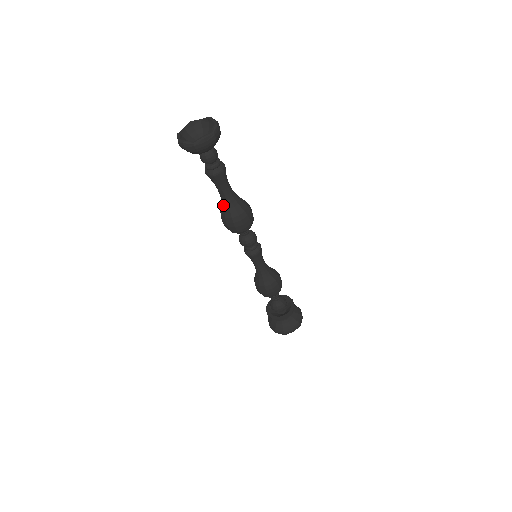
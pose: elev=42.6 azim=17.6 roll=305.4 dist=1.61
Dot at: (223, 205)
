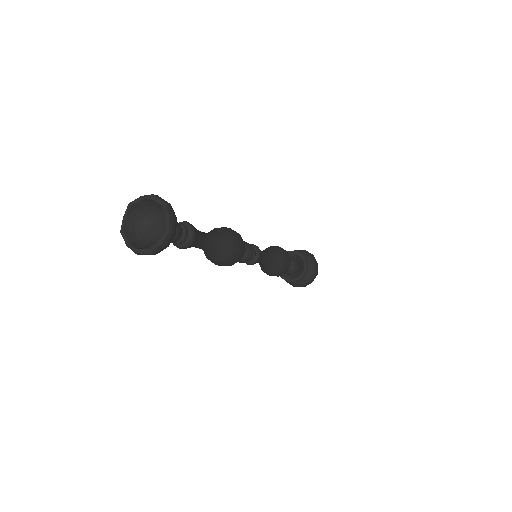
Dot at: occluded
